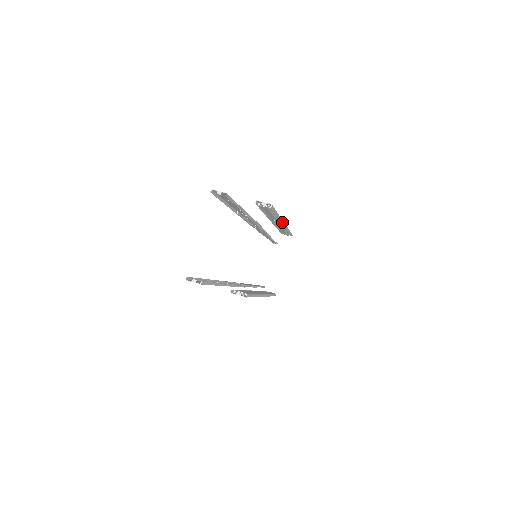
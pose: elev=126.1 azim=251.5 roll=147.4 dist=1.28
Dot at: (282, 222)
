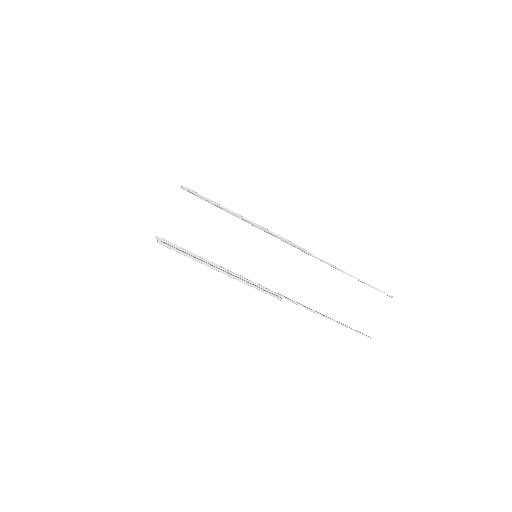
Dot at: (239, 217)
